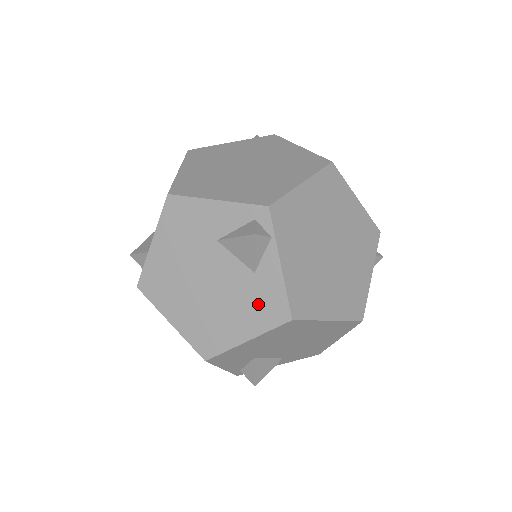
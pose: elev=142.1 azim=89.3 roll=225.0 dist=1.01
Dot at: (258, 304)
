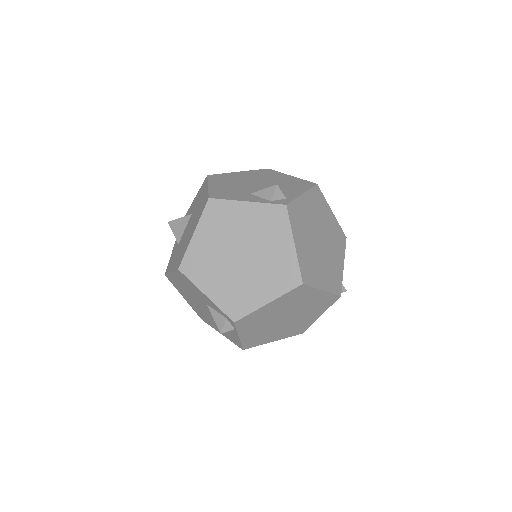
Dot at: (227, 334)
